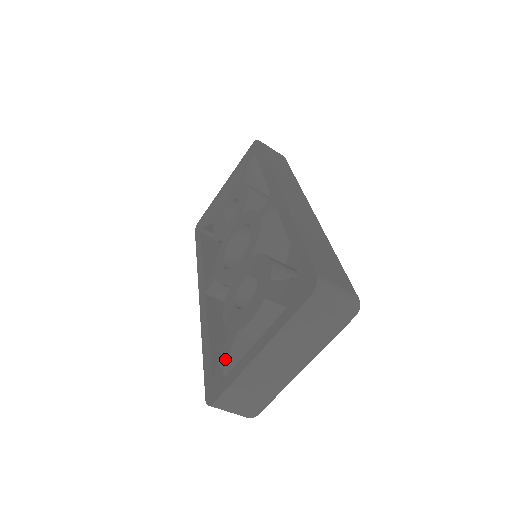
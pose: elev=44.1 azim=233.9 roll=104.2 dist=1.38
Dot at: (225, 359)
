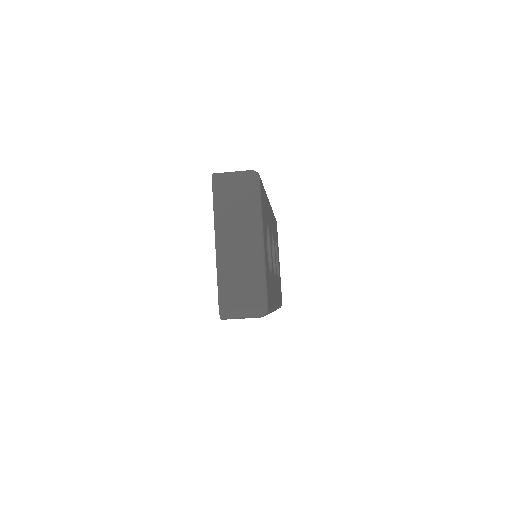
Dot at: occluded
